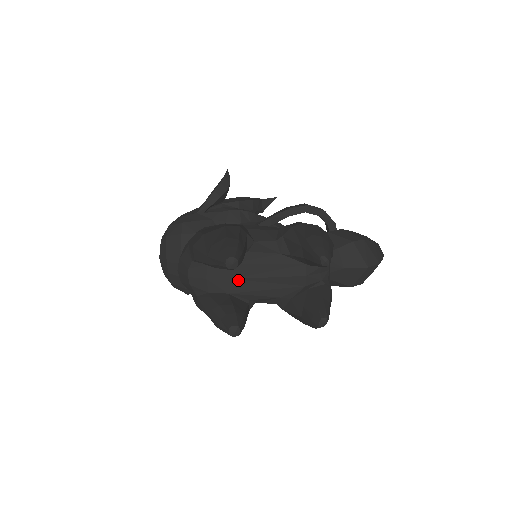
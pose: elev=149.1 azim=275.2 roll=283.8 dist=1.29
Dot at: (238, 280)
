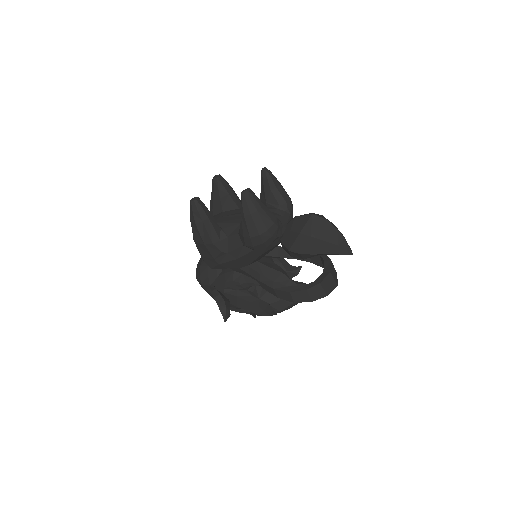
Dot at: (223, 217)
